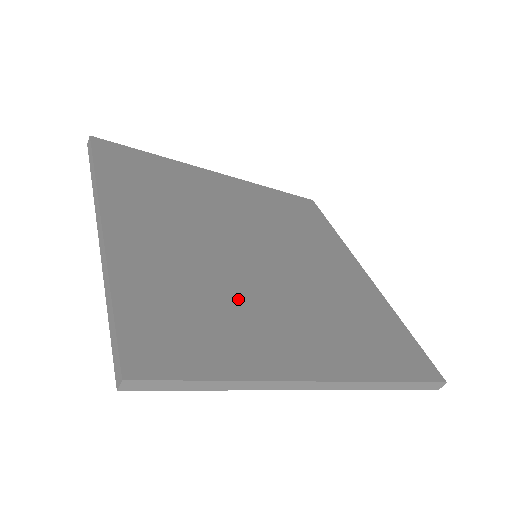
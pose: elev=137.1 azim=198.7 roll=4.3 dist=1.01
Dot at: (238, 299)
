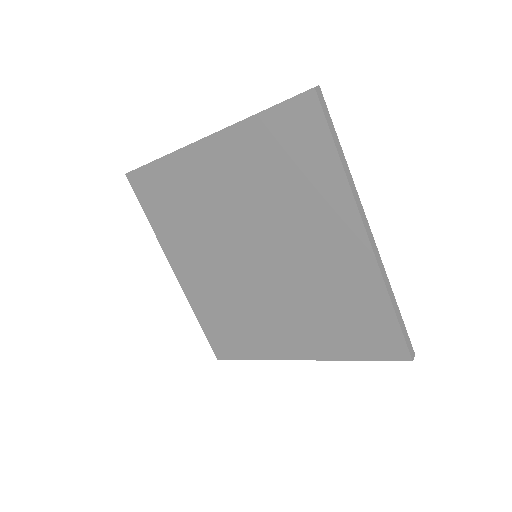
Dot at: occluded
